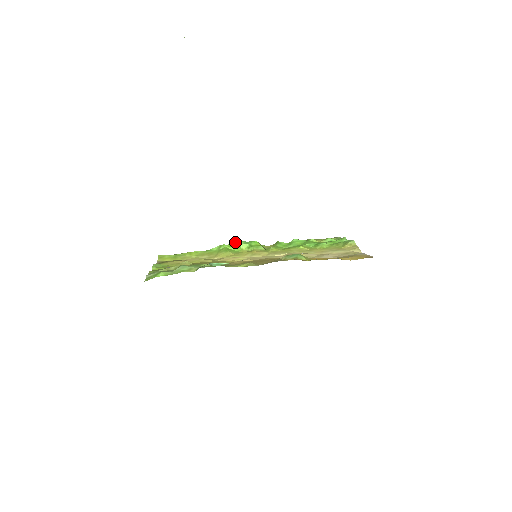
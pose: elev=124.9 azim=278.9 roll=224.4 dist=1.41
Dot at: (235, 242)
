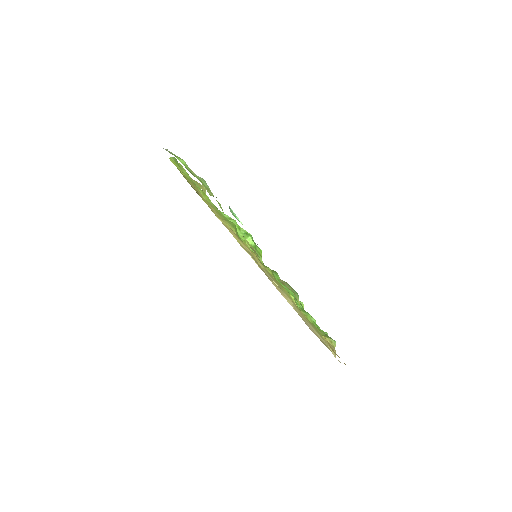
Dot at: occluded
